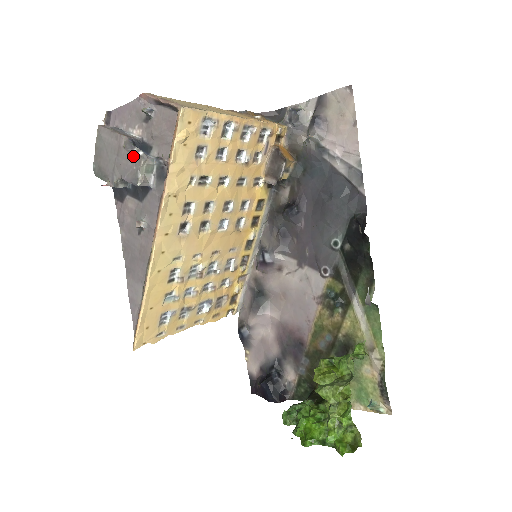
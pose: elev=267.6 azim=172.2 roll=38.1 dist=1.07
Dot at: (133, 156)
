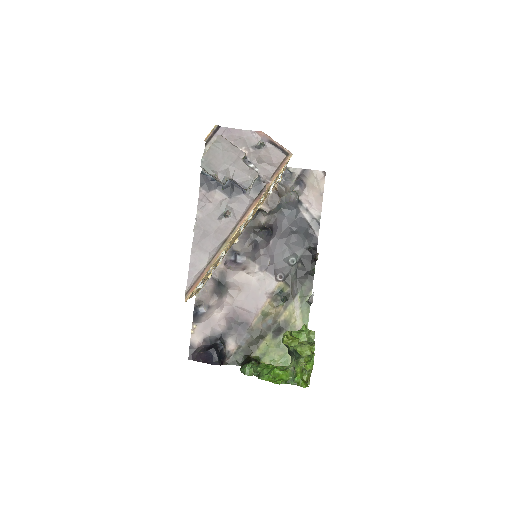
Dot at: (250, 169)
